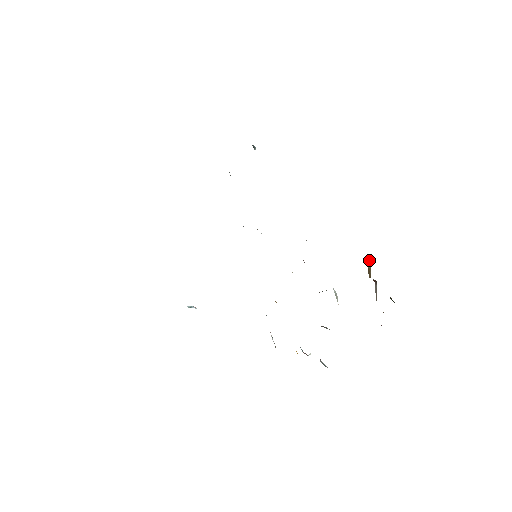
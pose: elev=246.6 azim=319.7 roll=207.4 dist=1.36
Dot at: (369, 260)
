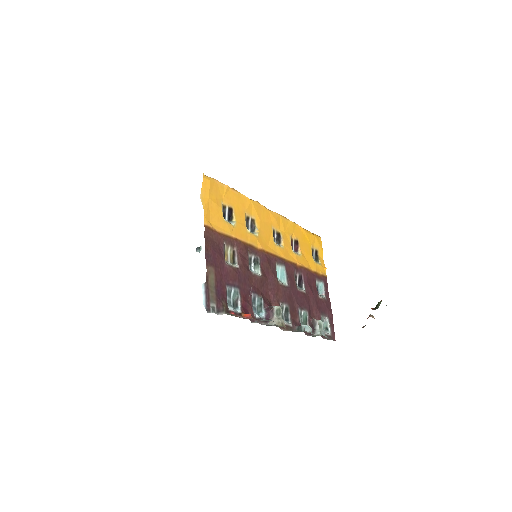
Dot at: occluded
